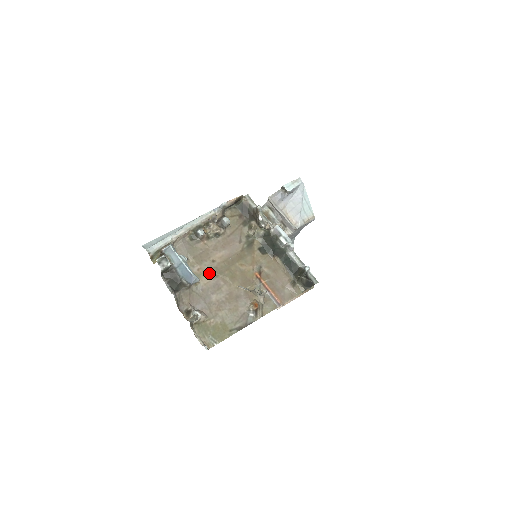
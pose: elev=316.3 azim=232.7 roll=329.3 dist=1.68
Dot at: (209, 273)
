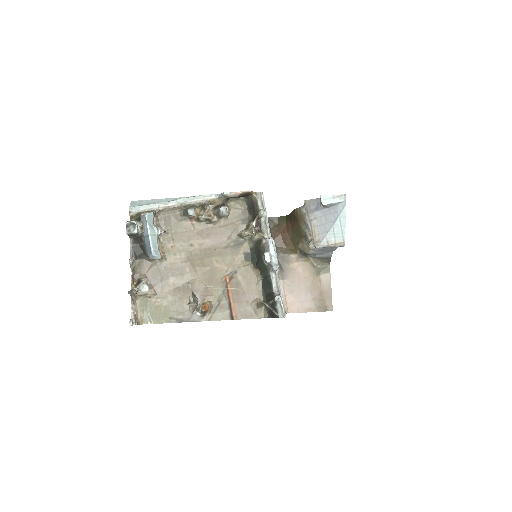
Dot at: (181, 255)
